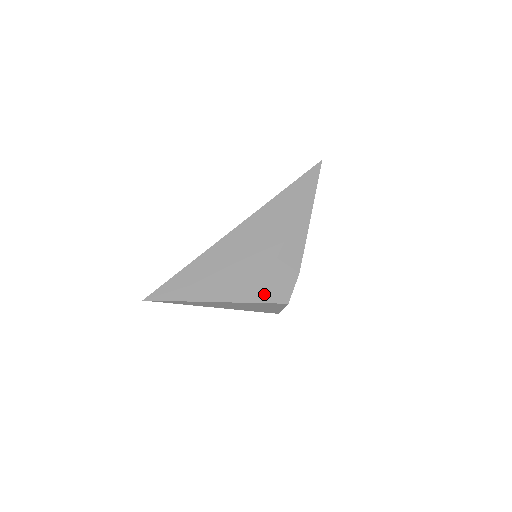
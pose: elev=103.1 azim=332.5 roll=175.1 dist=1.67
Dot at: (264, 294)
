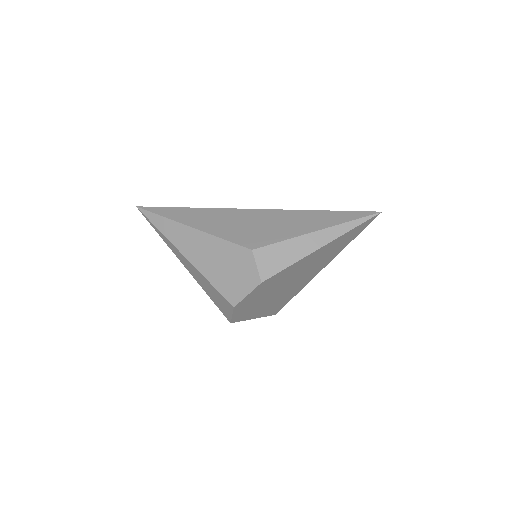
Dot at: (221, 279)
